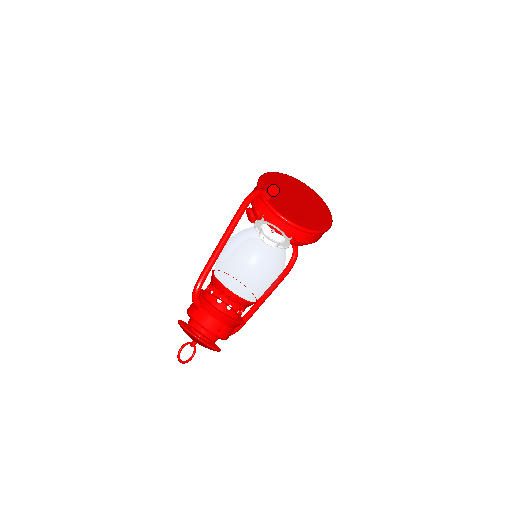
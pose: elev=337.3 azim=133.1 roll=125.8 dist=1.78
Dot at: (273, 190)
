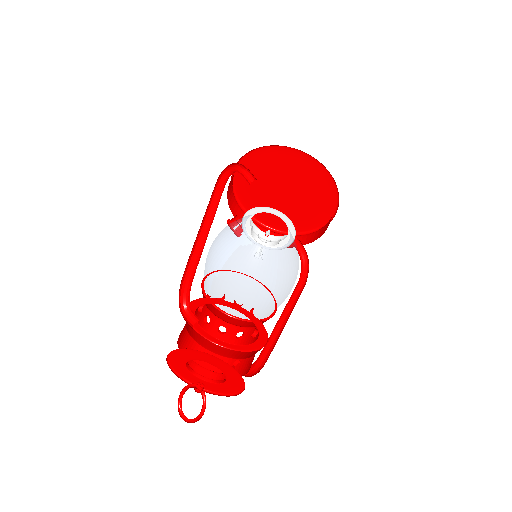
Dot at: (253, 189)
